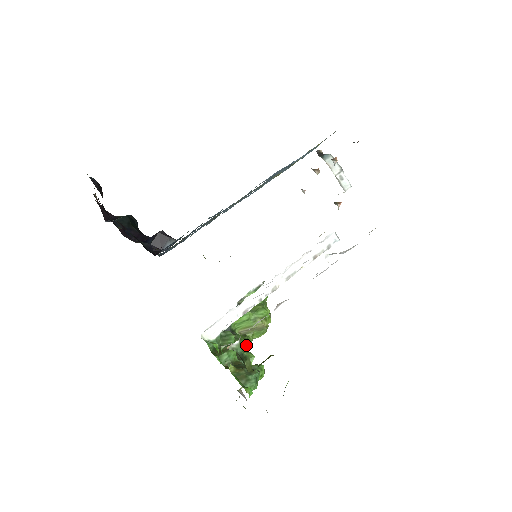
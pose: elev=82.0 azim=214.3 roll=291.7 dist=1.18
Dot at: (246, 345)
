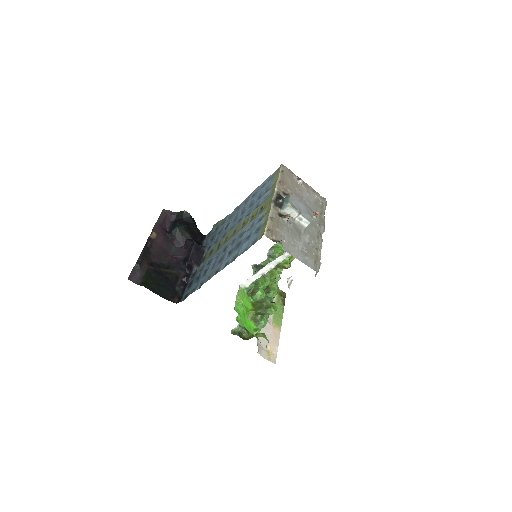
Dot at: occluded
